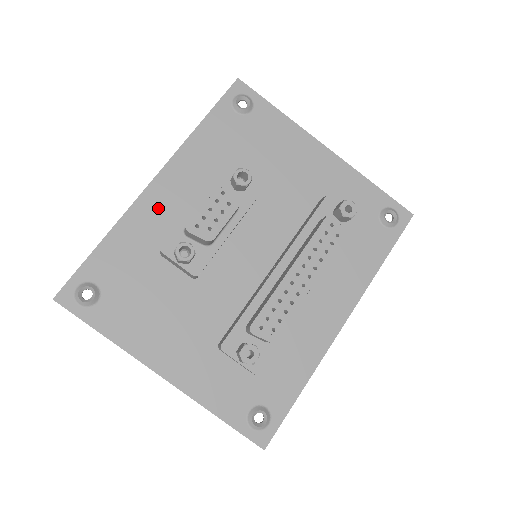
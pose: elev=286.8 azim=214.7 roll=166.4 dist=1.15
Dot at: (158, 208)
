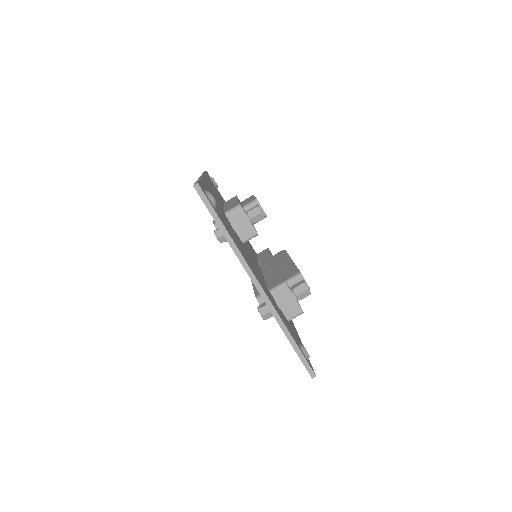
Dot at: occluded
